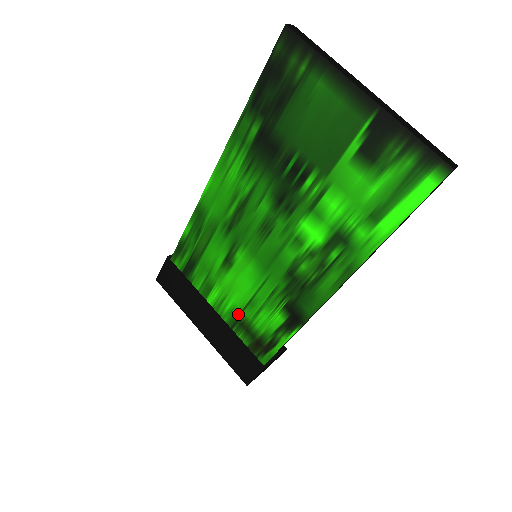
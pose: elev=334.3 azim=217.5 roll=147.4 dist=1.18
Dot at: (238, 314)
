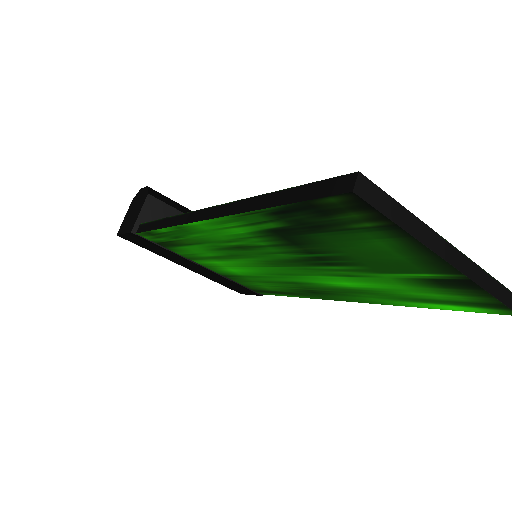
Dot at: (234, 275)
